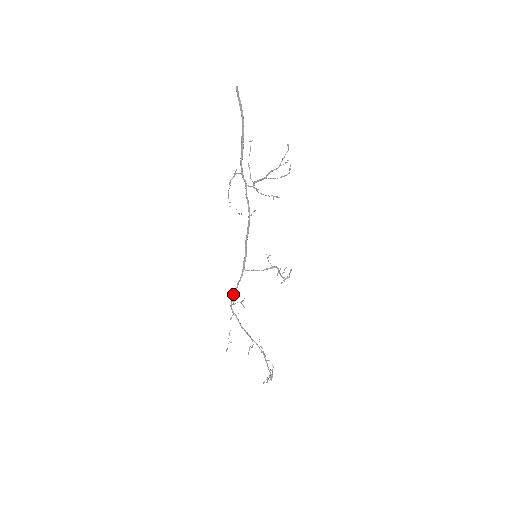
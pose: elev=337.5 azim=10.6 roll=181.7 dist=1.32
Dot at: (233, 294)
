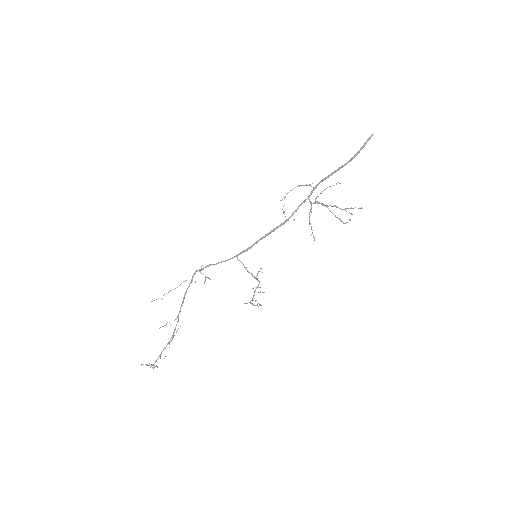
Dot at: (208, 265)
